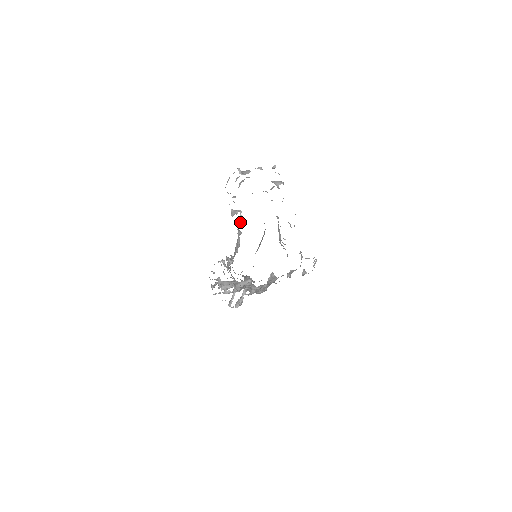
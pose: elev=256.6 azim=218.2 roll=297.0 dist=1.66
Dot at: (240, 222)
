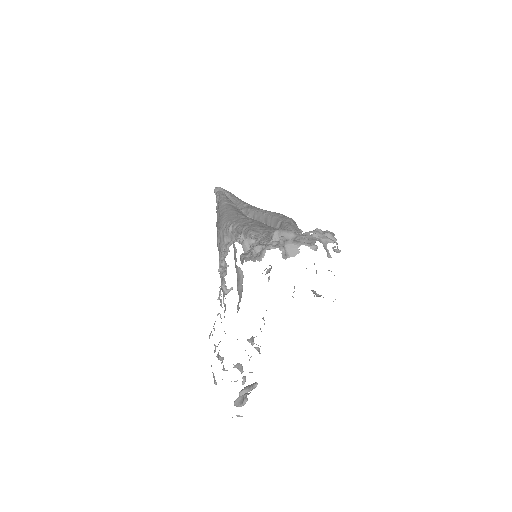
Dot at: occluded
